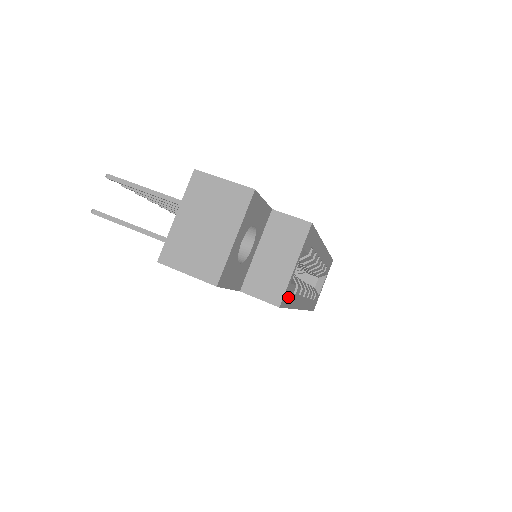
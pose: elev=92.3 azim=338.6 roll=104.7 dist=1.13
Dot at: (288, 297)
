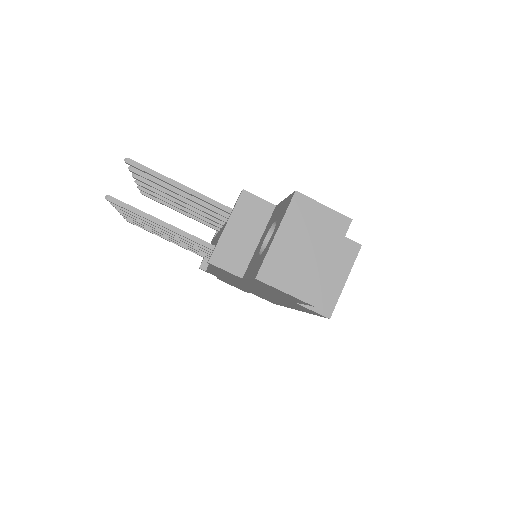
Dot at: occluded
